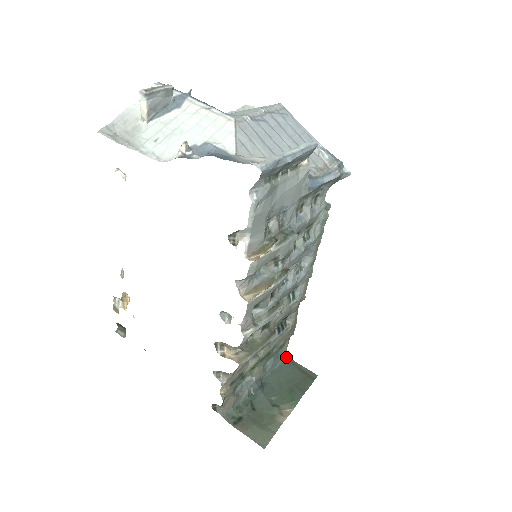
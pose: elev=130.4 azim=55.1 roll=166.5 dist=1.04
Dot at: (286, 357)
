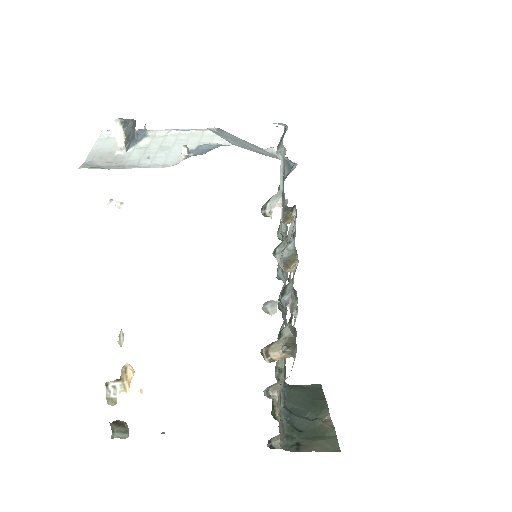
Dot at: (285, 384)
